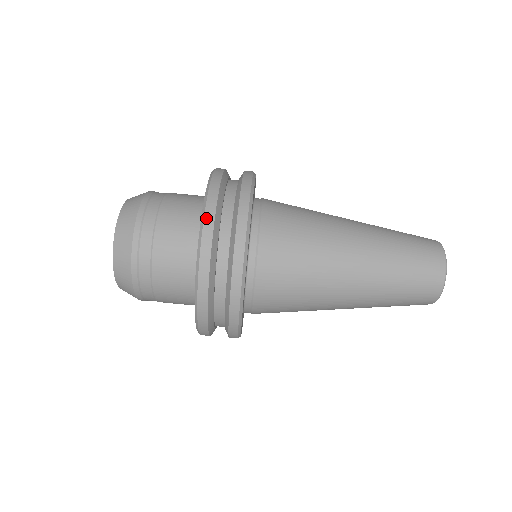
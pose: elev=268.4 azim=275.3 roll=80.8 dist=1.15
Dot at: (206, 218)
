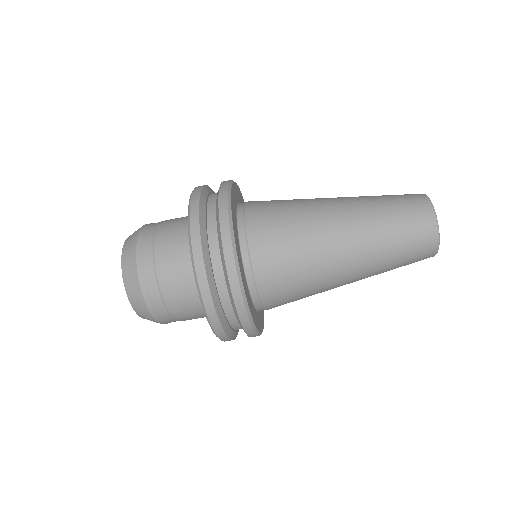
Dot at: (208, 311)
